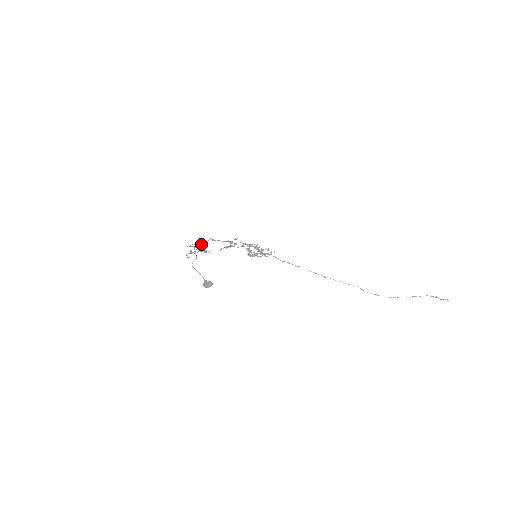
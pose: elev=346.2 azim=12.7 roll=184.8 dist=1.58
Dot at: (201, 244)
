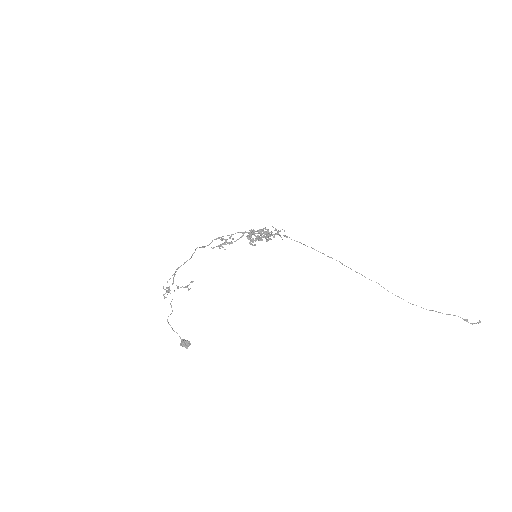
Dot at: (184, 262)
